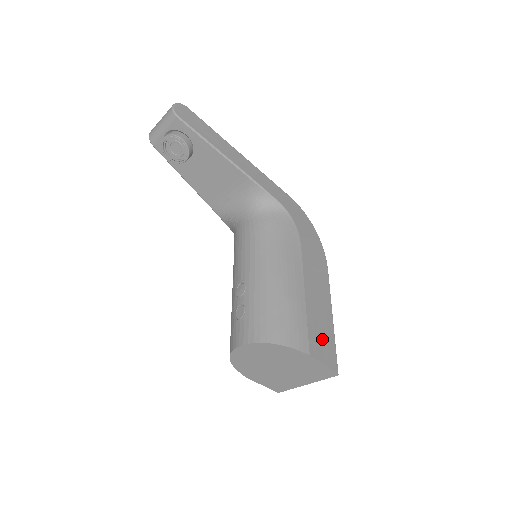
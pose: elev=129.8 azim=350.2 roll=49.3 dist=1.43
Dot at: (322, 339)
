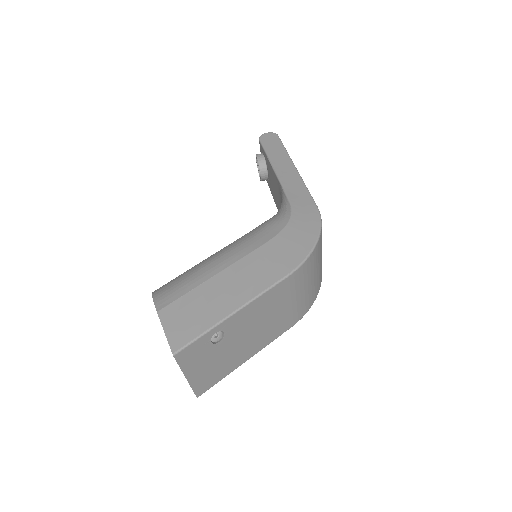
Dot at: (191, 315)
